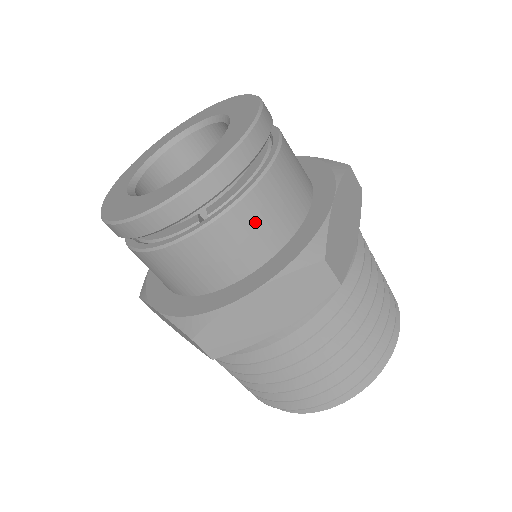
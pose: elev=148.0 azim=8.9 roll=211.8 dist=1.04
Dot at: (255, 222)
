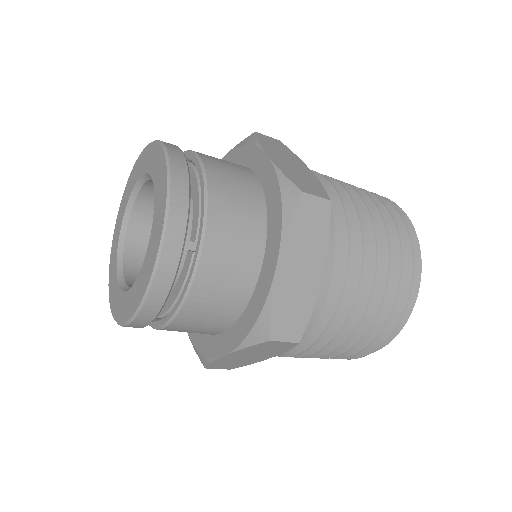
Dot at: (231, 215)
